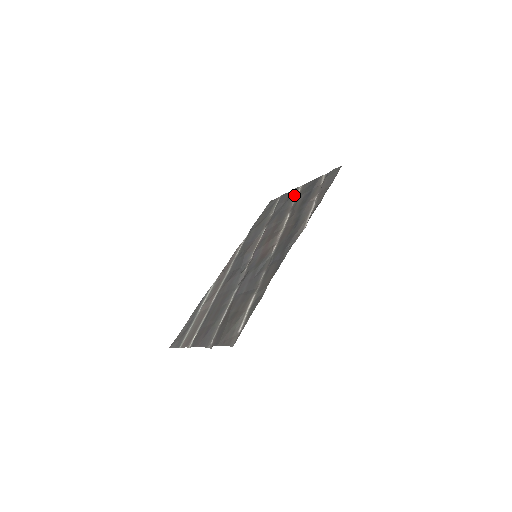
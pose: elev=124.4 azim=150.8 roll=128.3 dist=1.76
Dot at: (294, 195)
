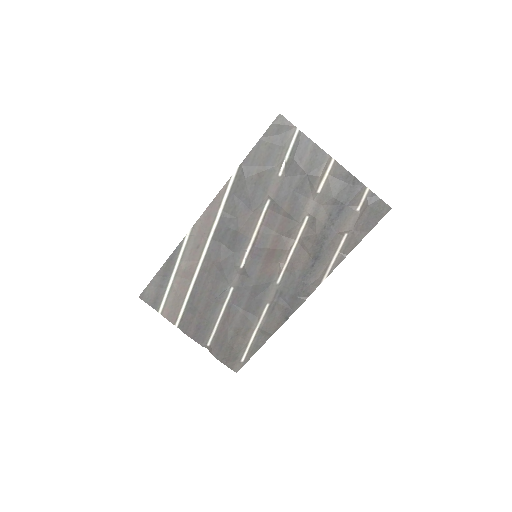
Dot at: (321, 178)
